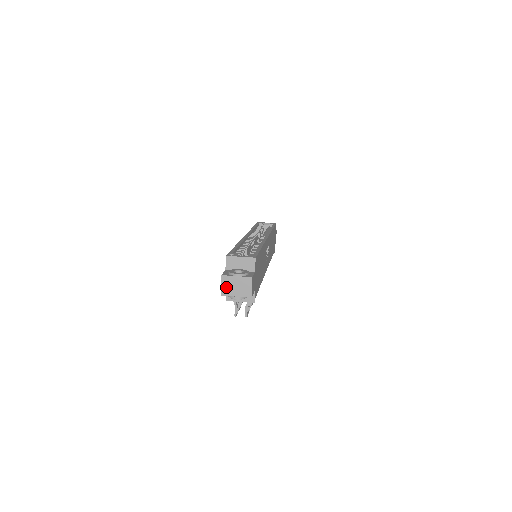
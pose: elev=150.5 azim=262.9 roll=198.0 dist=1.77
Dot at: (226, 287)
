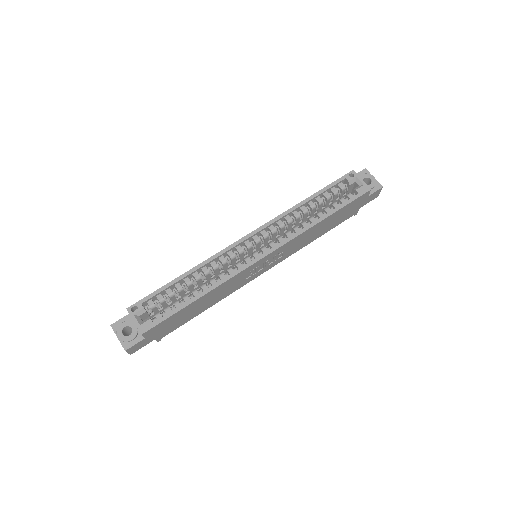
Dot at: occluded
